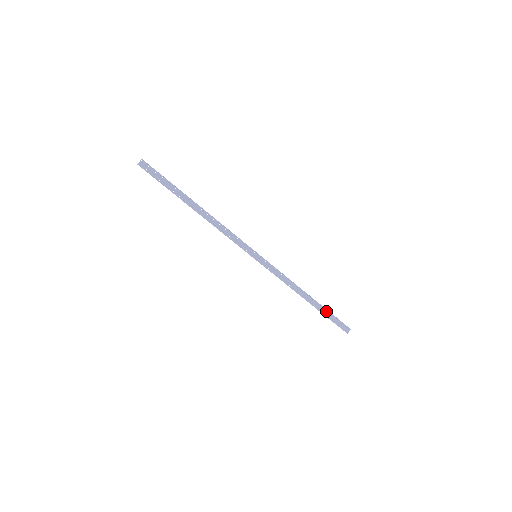
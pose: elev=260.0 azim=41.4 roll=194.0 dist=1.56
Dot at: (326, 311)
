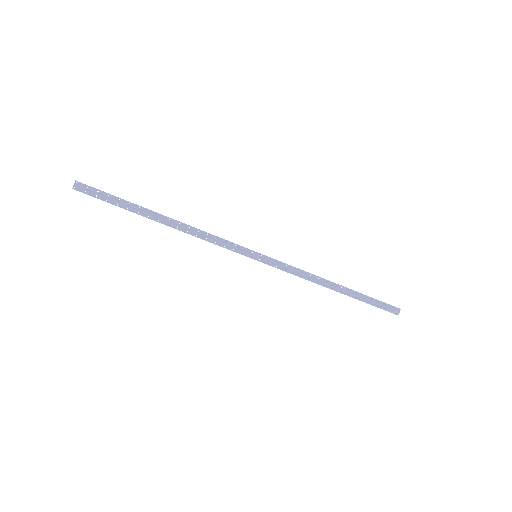
Dot at: (363, 296)
